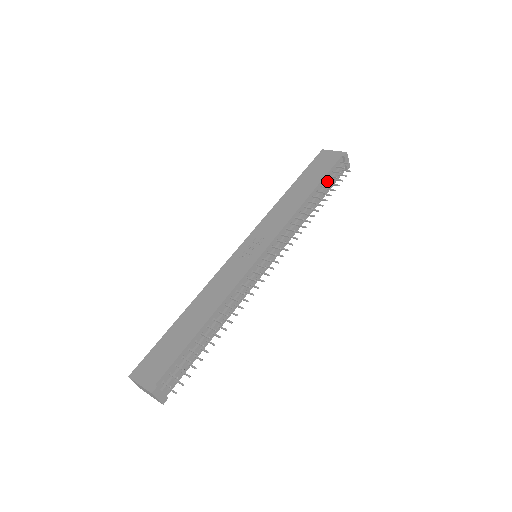
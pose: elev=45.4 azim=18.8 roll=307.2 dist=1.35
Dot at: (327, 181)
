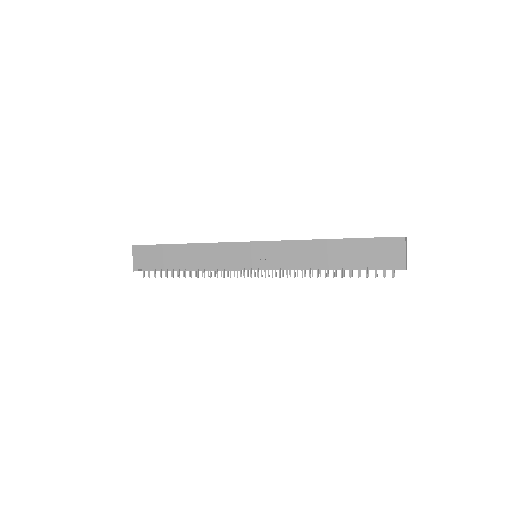
Dot at: (358, 271)
